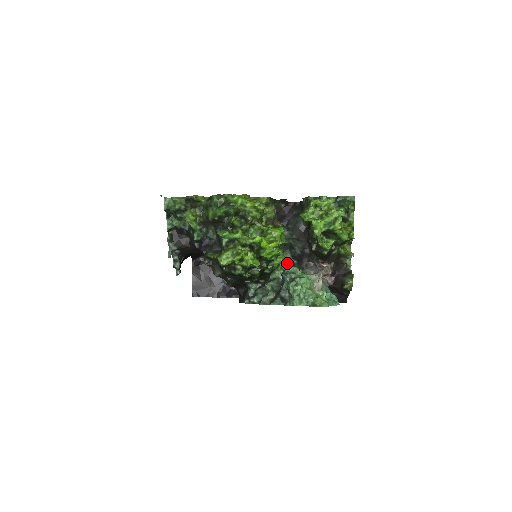
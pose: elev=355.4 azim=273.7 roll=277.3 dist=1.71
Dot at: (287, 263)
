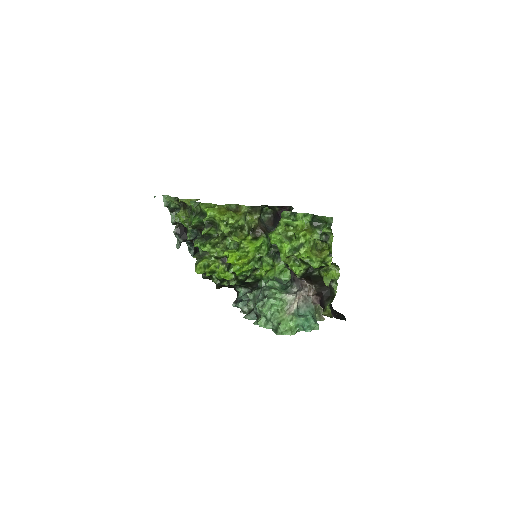
Dot at: (285, 268)
